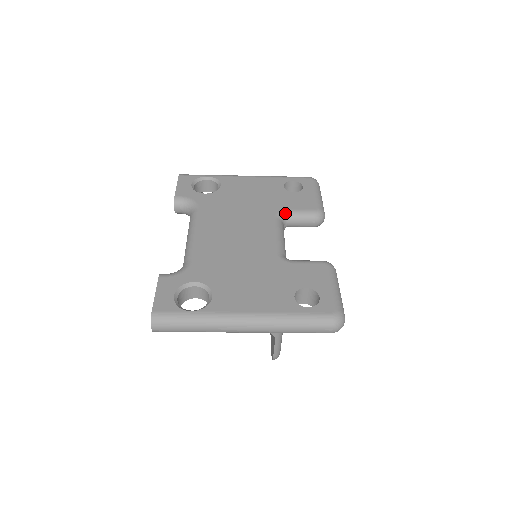
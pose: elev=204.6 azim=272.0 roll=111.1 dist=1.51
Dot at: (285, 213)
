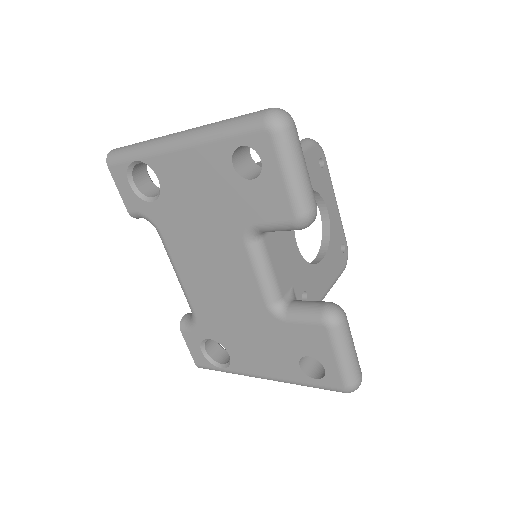
Dot at: (254, 230)
